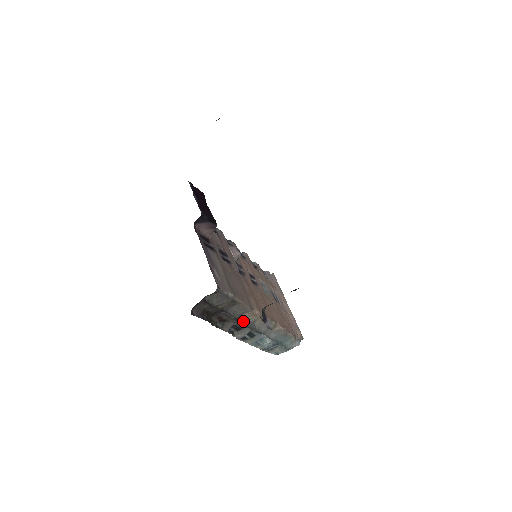
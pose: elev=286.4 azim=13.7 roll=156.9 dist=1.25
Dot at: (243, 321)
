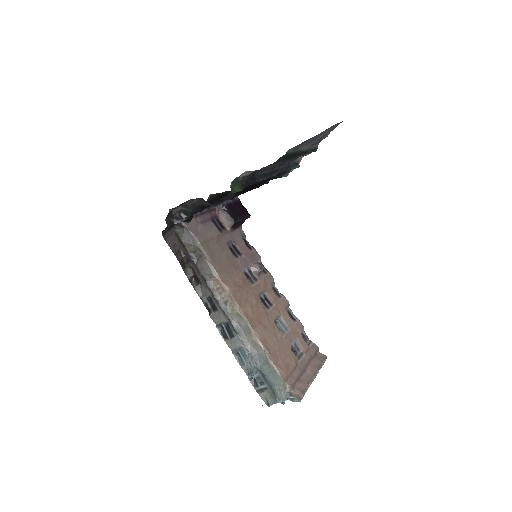
Dot at: (213, 291)
